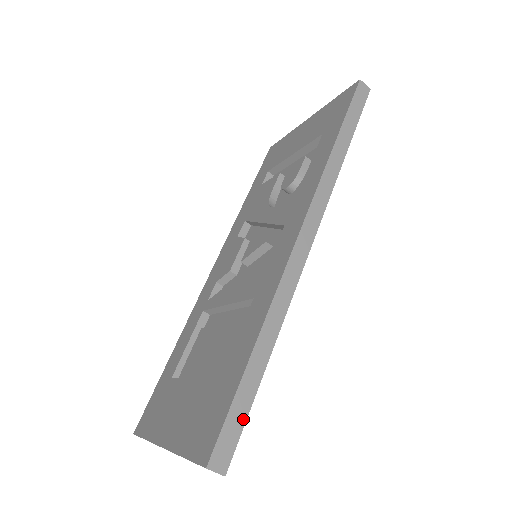
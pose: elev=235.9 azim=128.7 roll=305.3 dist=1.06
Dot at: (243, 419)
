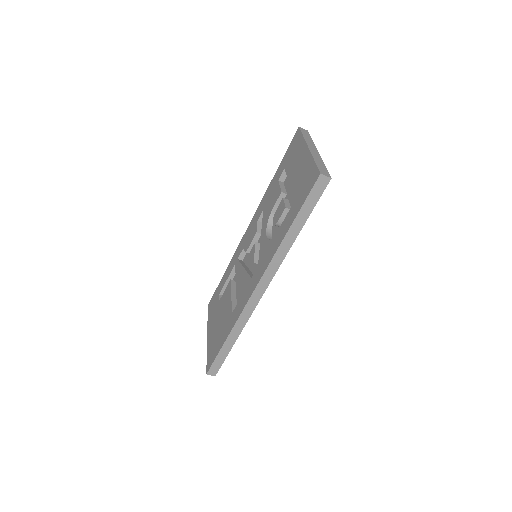
Dot at: (222, 361)
